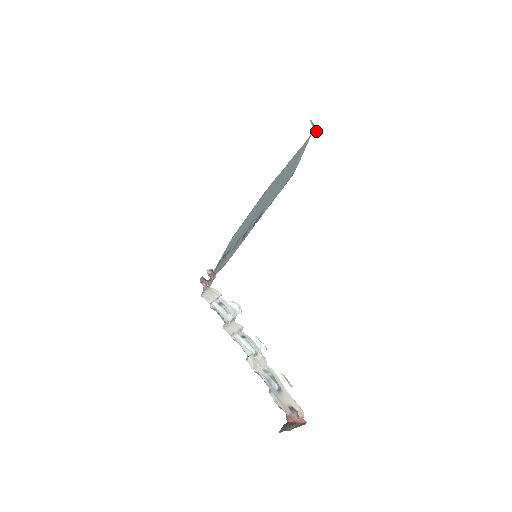
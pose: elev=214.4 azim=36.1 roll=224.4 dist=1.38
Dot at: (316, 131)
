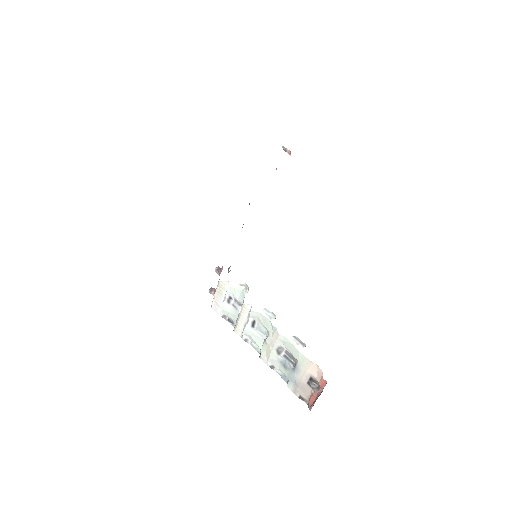
Dot at: (288, 153)
